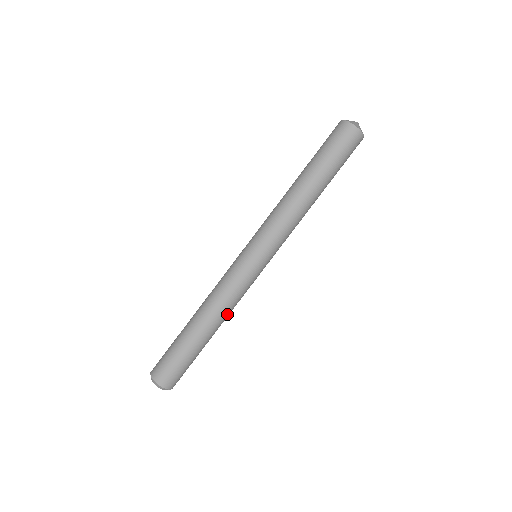
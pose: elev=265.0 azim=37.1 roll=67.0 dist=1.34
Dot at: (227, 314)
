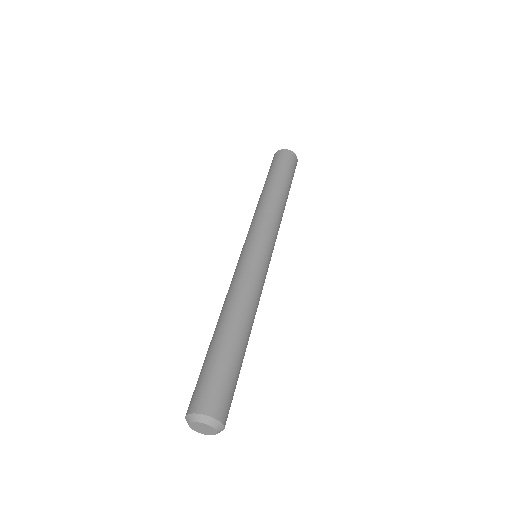
Dot at: occluded
